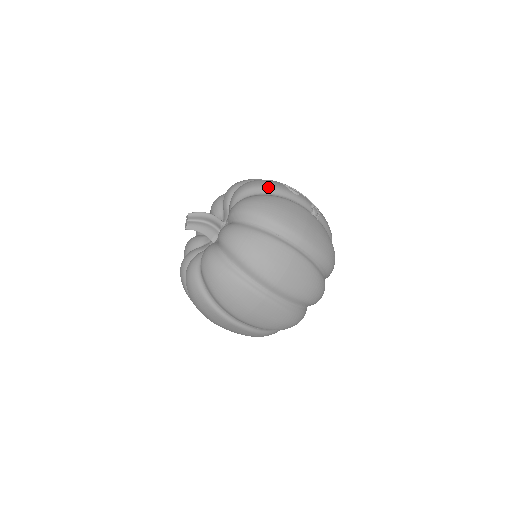
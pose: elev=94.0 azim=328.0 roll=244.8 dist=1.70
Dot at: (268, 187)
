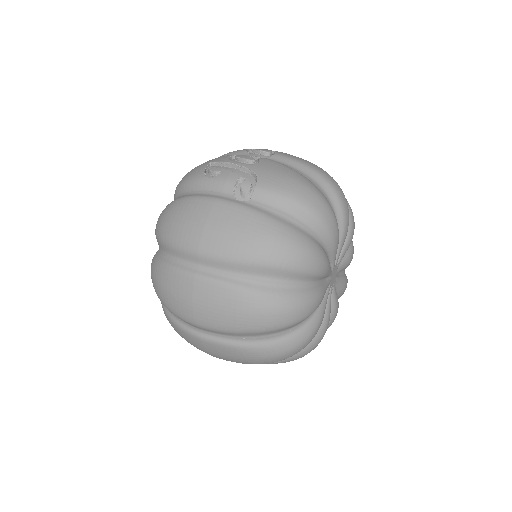
Dot at: (182, 184)
